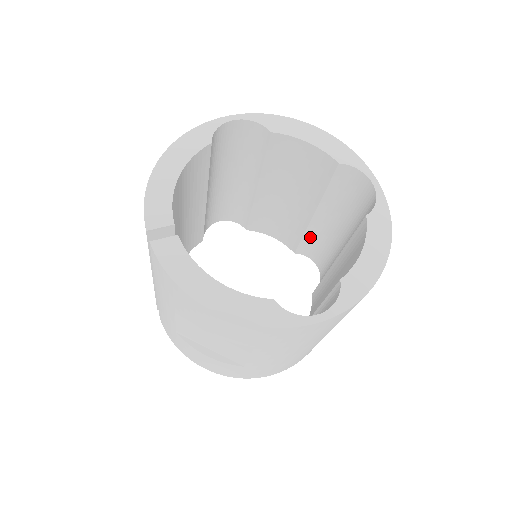
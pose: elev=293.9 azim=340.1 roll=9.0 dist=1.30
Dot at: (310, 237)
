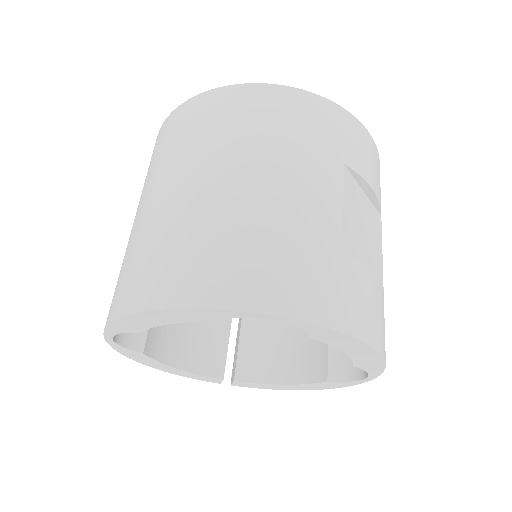
Dot at: occluded
